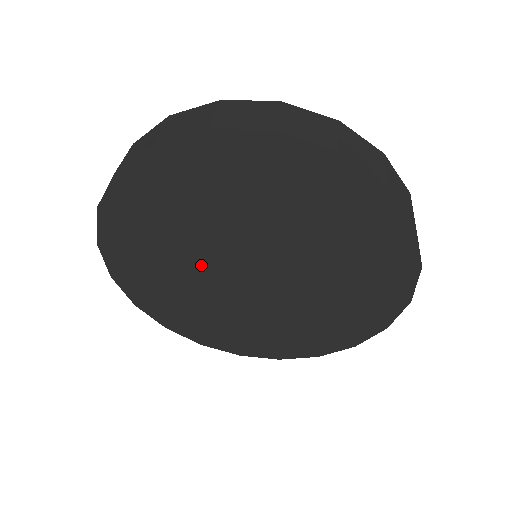
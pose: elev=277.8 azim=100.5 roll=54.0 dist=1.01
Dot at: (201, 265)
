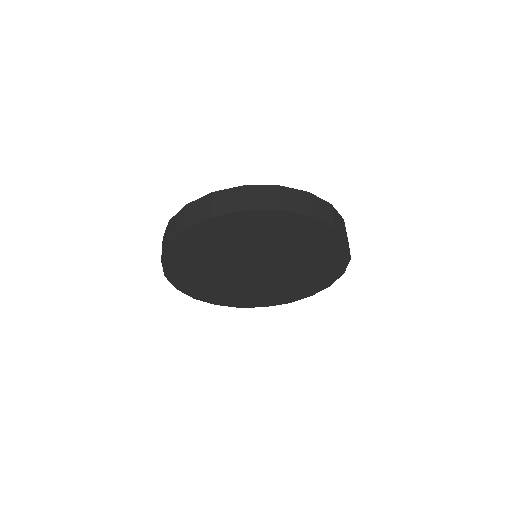
Dot at: (226, 271)
